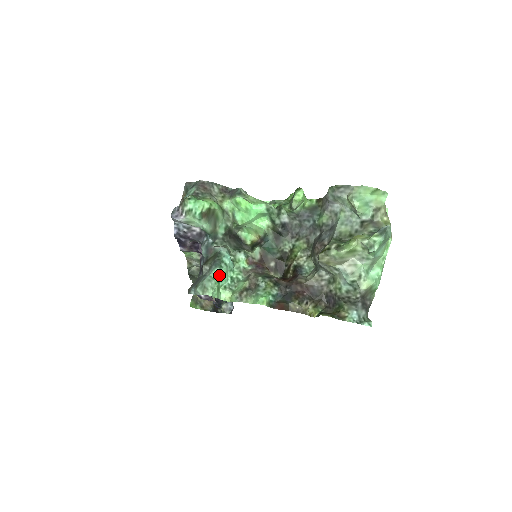
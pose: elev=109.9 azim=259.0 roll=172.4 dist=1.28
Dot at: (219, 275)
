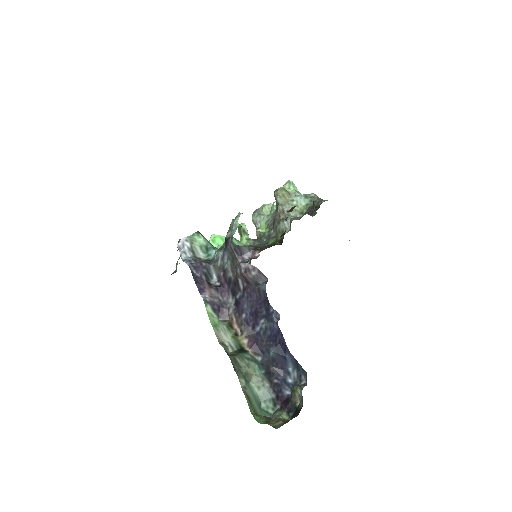
Dot at: occluded
